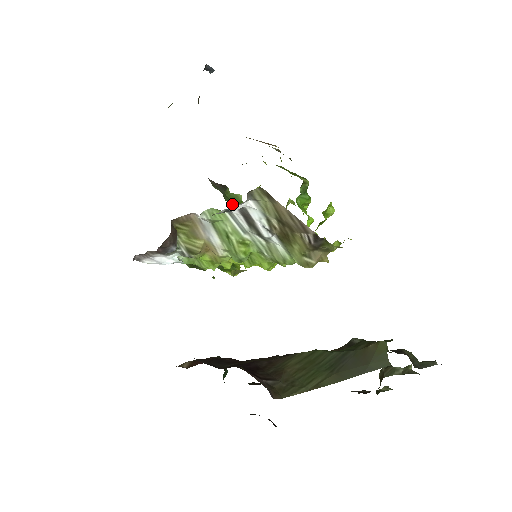
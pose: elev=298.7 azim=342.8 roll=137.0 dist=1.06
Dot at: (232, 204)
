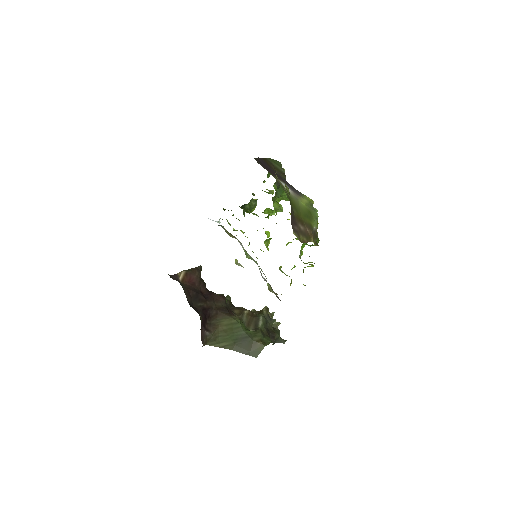
Dot at: (278, 192)
